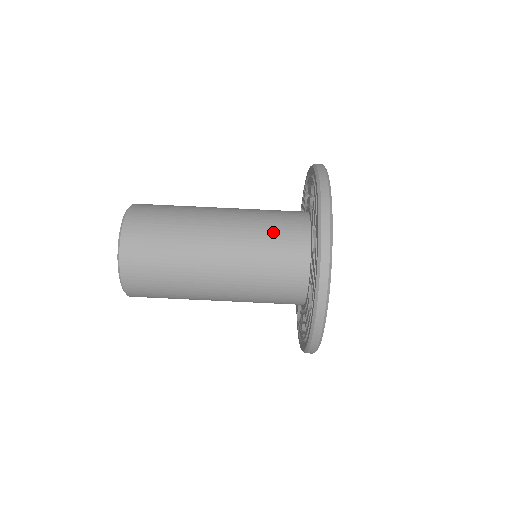
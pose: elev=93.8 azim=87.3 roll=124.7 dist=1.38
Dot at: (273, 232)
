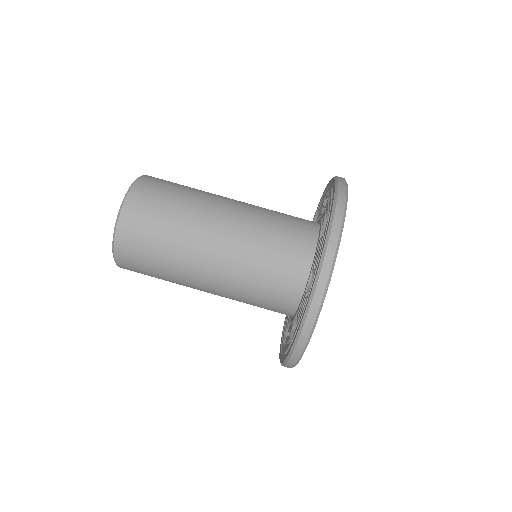
Dot at: (273, 254)
